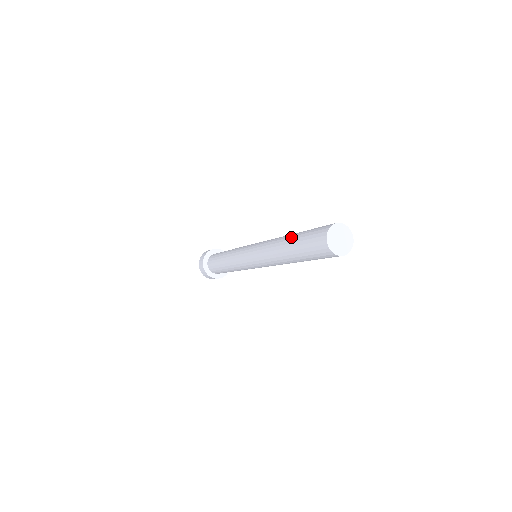
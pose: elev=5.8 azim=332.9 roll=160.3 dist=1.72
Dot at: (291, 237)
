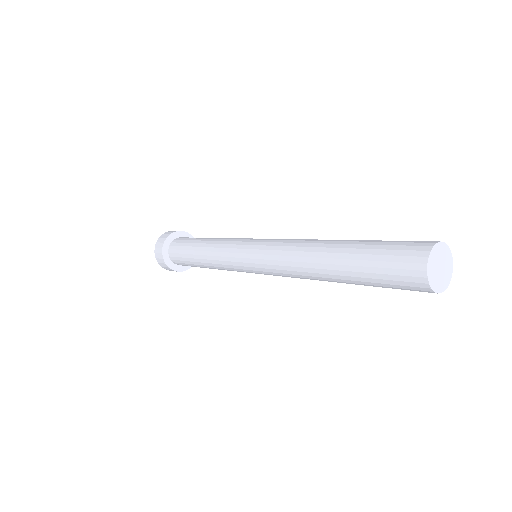
Dot at: (337, 266)
